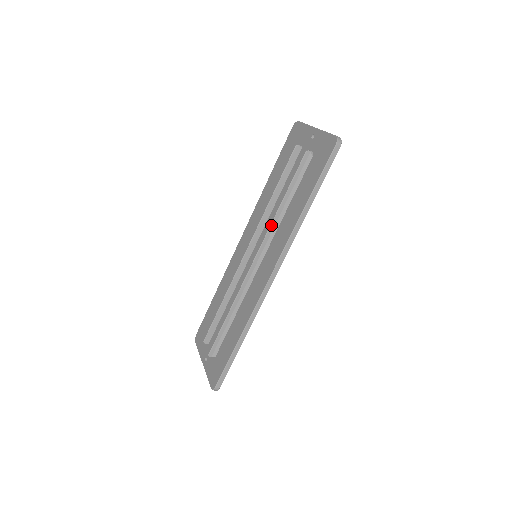
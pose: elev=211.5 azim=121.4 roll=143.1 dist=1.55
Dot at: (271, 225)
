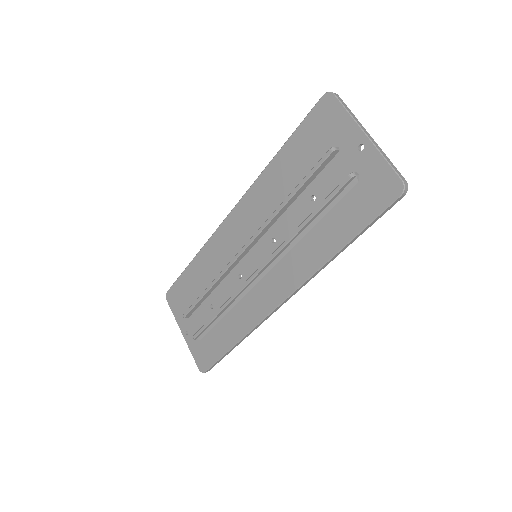
Dot at: (286, 244)
